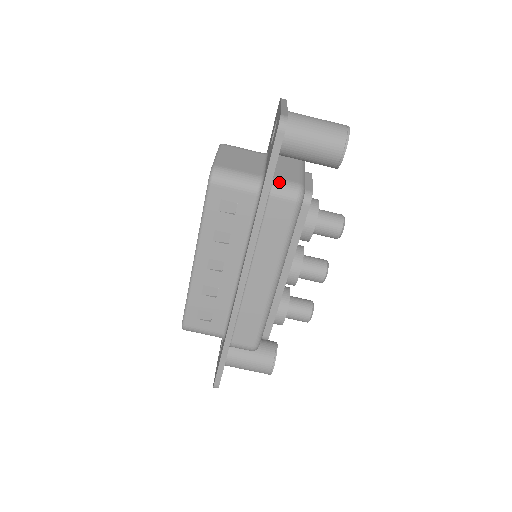
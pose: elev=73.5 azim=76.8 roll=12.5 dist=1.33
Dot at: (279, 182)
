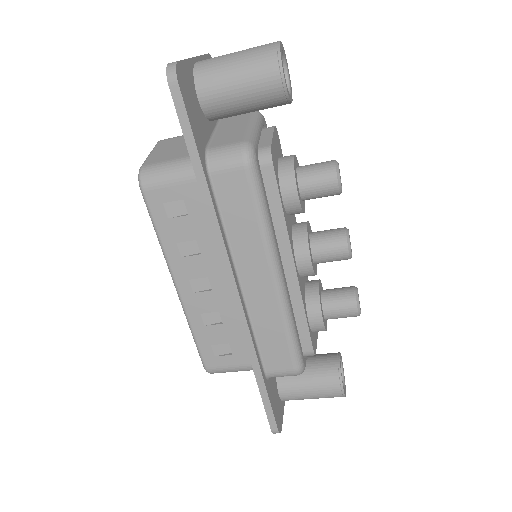
Dot at: (216, 151)
